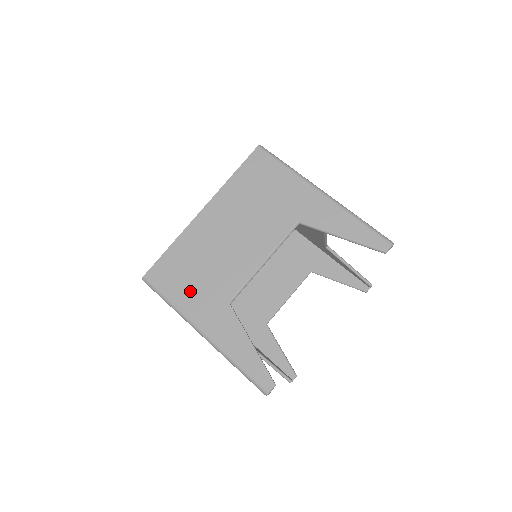
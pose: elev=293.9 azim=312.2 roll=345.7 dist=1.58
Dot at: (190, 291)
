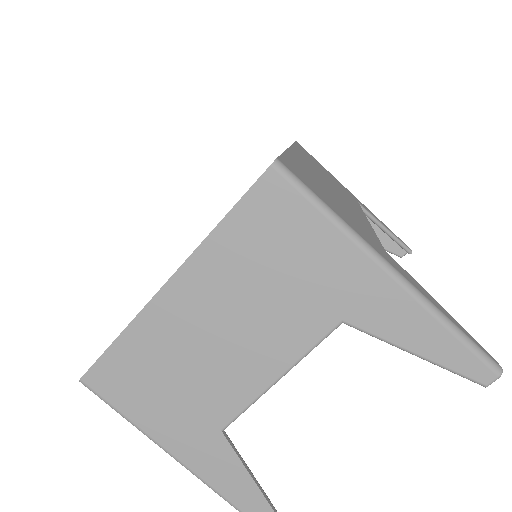
Dot at: (158, 409)
